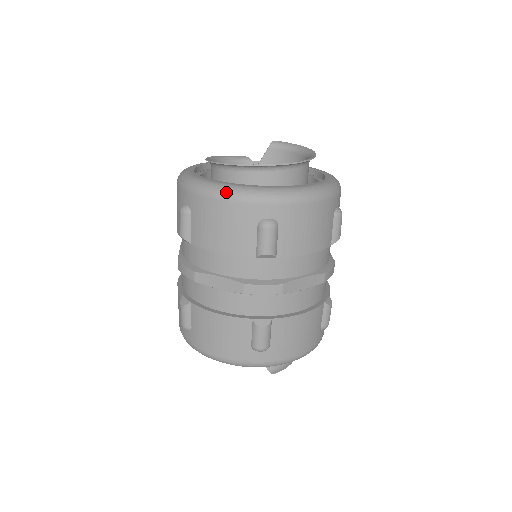
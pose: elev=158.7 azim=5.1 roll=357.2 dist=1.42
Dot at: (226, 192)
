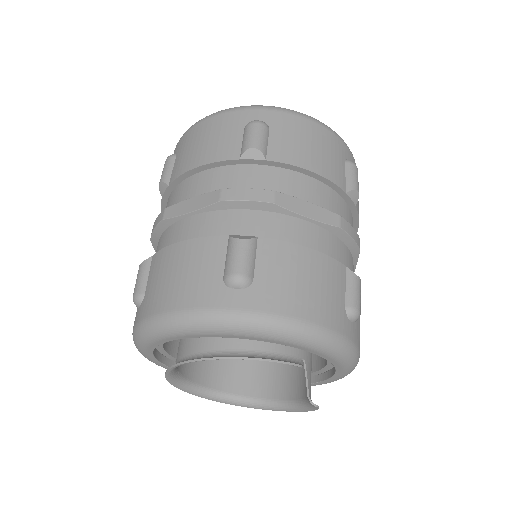
Dot at: occluded
